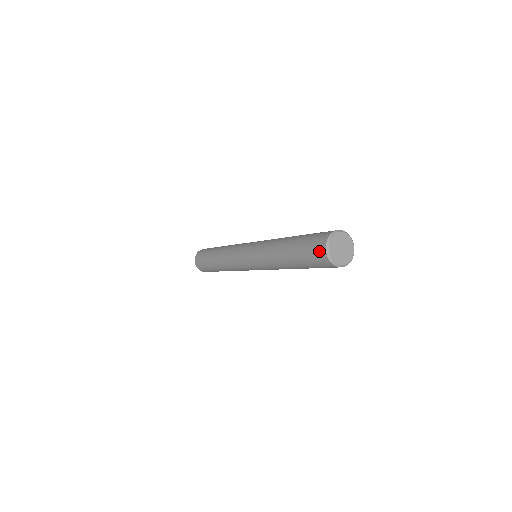
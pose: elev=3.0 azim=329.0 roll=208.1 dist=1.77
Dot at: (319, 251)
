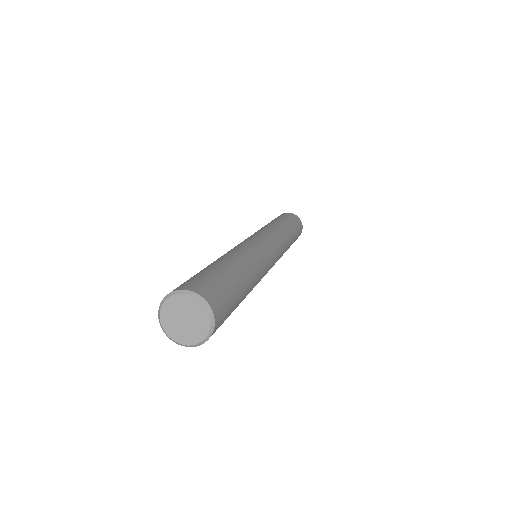
Dot at: occluded
